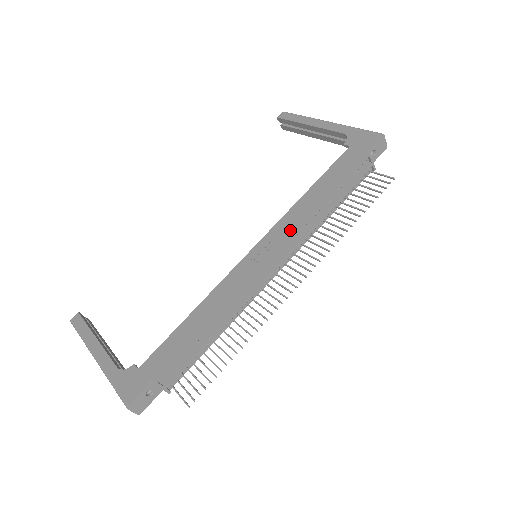
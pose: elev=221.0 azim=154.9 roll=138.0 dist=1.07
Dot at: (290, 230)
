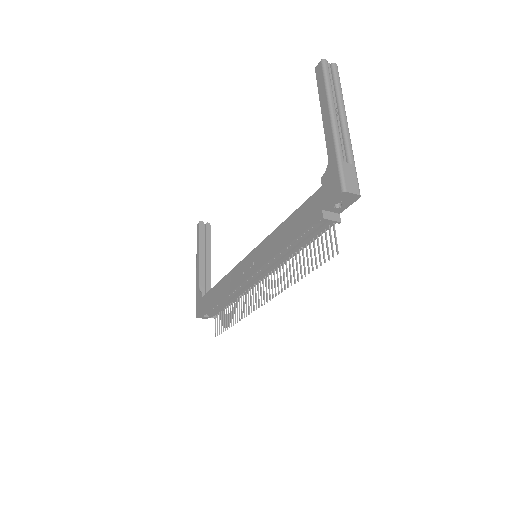
Dot at: (263, 258)
